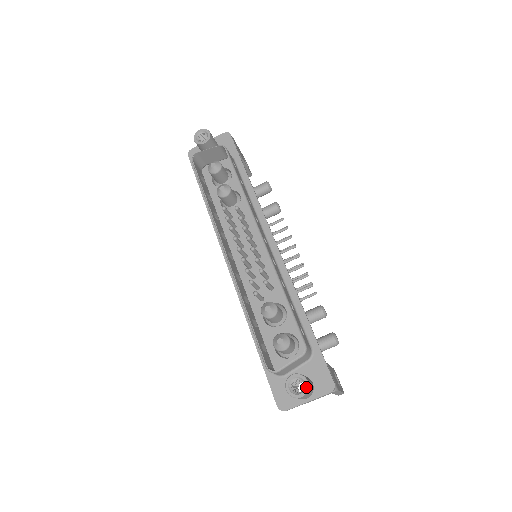
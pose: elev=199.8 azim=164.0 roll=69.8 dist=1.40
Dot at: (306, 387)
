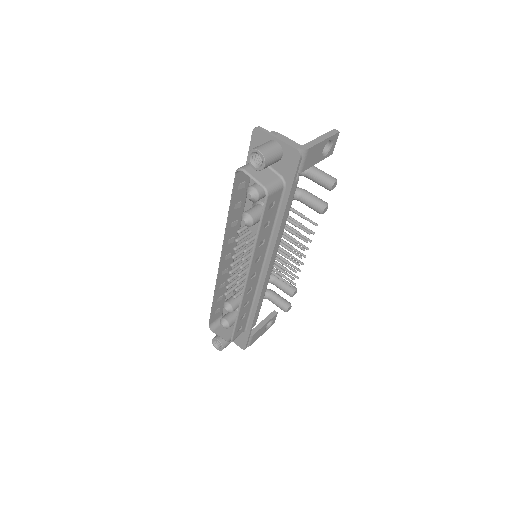
Dot at: (221, 350)
